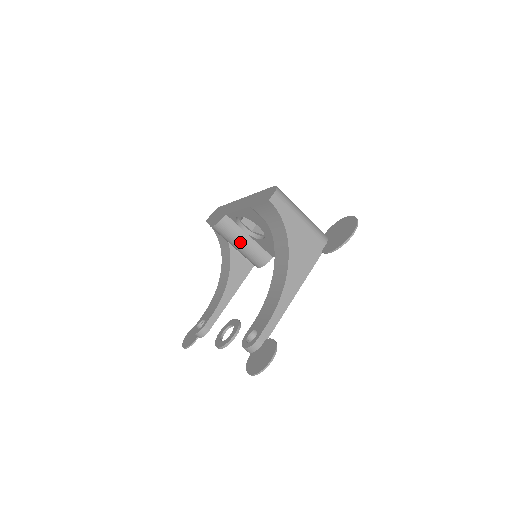
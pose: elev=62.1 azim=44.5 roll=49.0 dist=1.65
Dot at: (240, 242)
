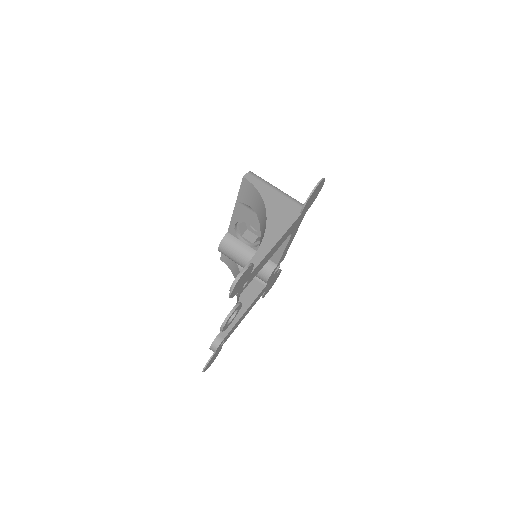
Dot at: (244, 255)
